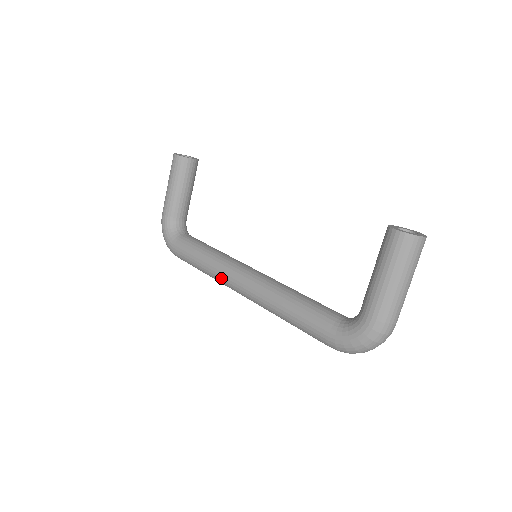
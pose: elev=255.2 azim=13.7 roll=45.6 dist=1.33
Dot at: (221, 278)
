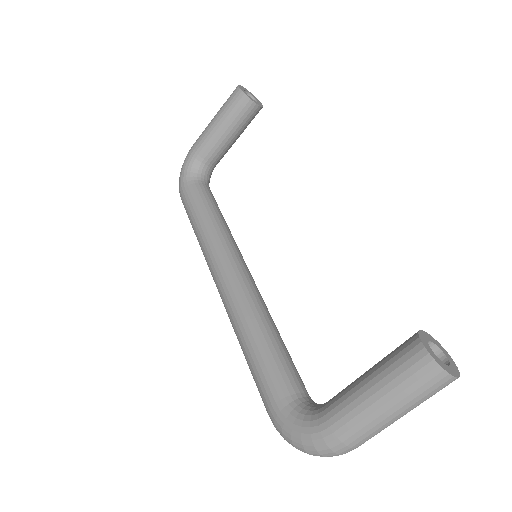
Dot at: (207, 256)
